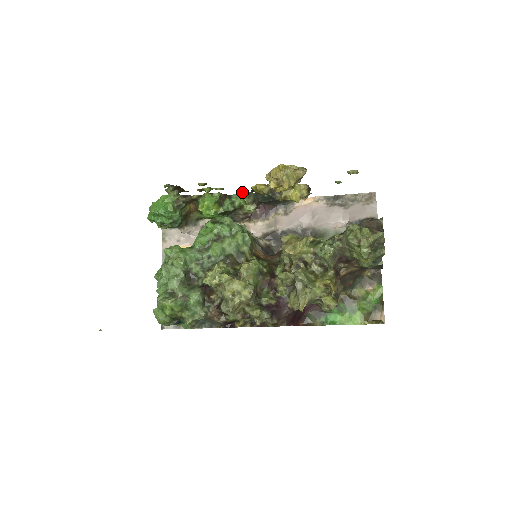
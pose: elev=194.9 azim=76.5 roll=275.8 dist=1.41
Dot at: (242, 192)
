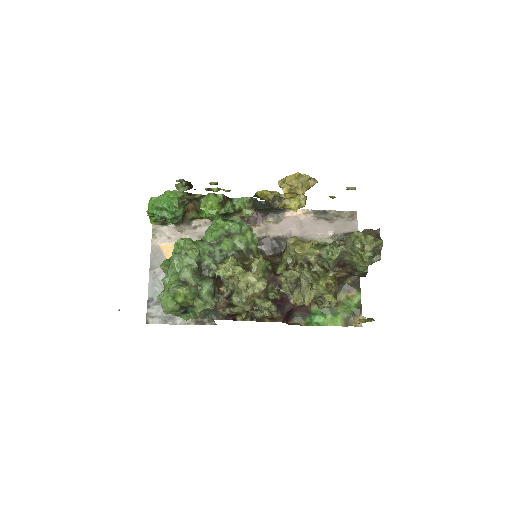
Dot at: occluded
